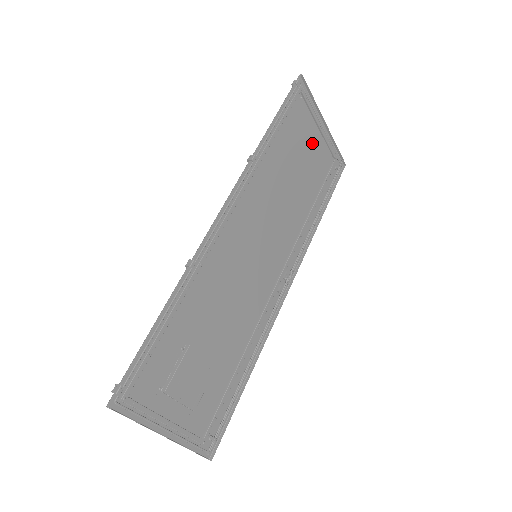
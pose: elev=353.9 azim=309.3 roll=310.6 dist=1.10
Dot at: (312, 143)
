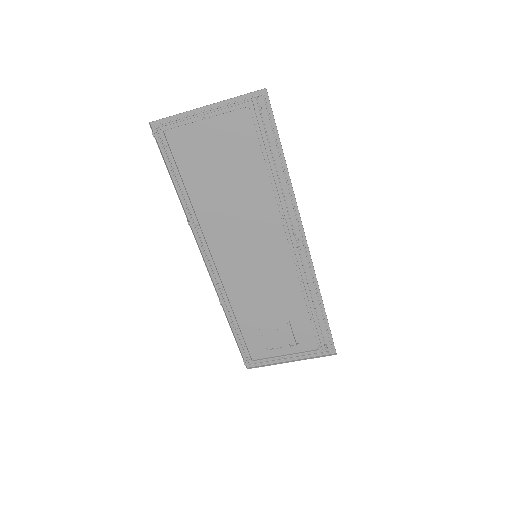
Dot at: (215, 137)
